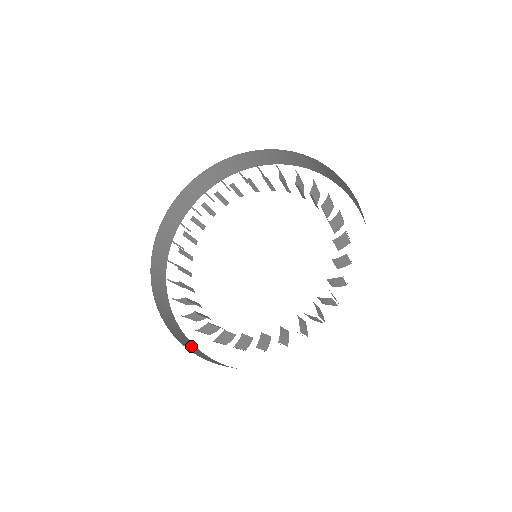
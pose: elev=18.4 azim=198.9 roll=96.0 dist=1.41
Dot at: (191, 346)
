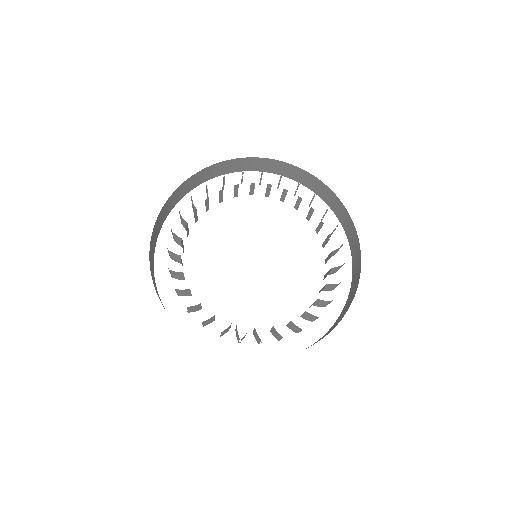
Dot at: occluded
